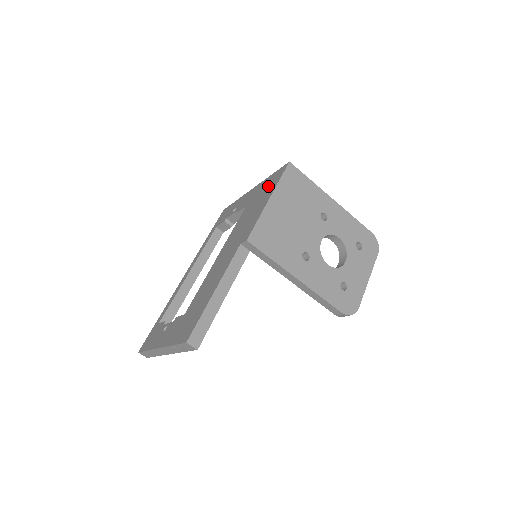
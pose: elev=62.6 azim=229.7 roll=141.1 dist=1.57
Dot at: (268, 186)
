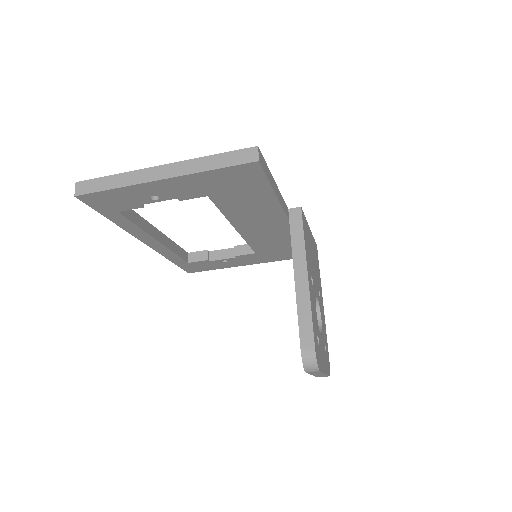
Dot at: occluded
